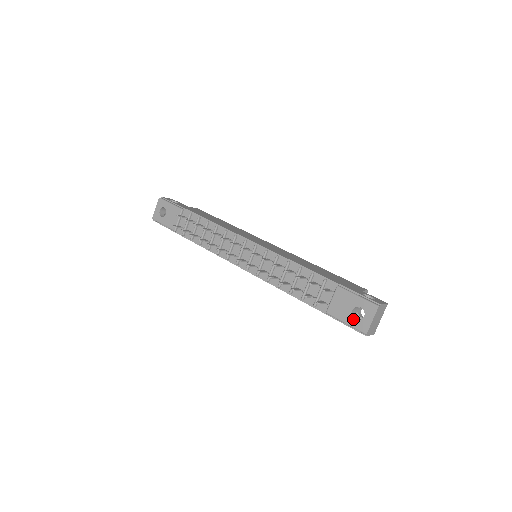
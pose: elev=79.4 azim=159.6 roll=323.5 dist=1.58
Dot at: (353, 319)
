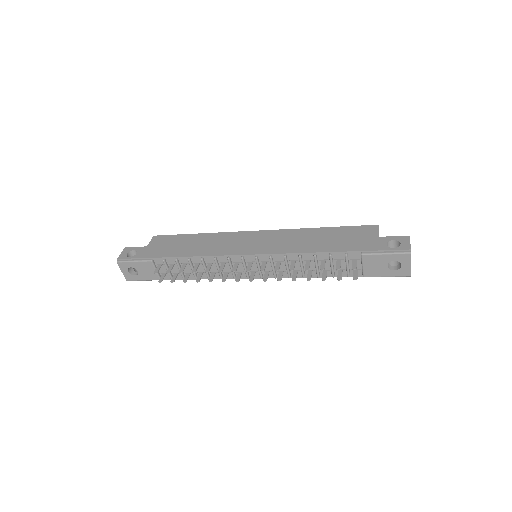
Dot at: (392, 271)
